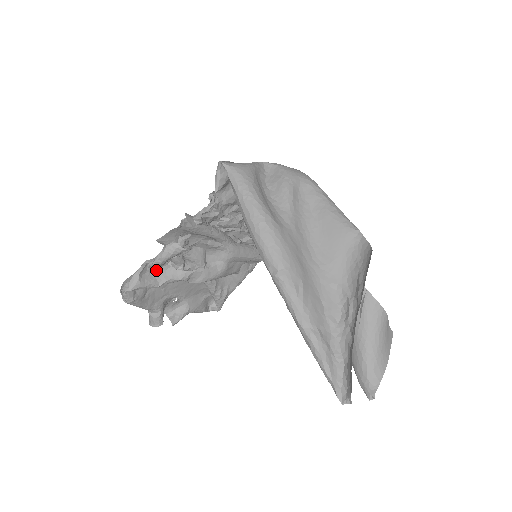
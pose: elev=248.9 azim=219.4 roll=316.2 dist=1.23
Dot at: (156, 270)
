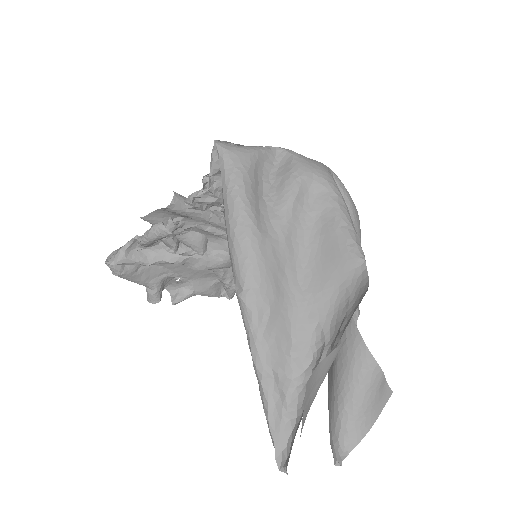
Dot at: (148, 247)
